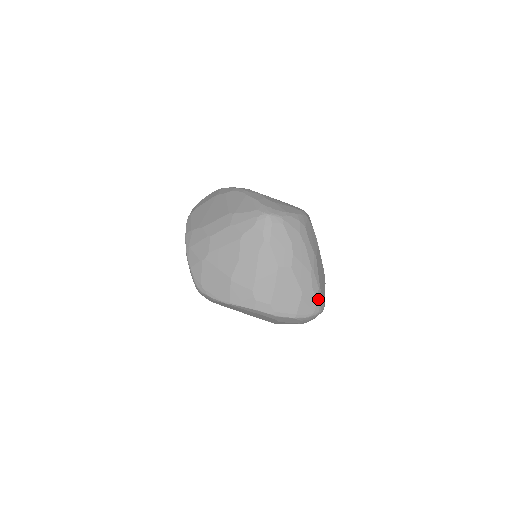
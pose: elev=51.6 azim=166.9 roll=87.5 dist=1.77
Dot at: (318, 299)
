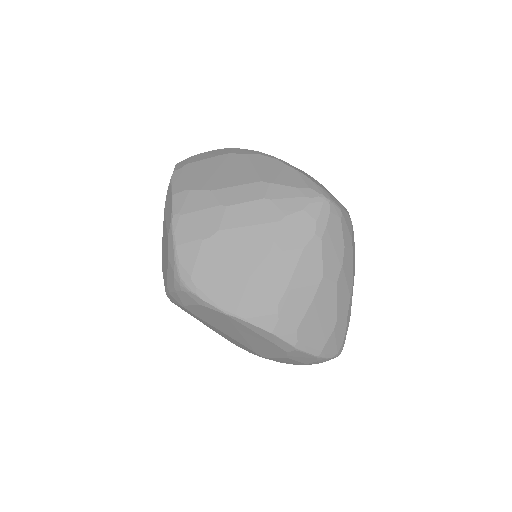
Dot at: occluded
